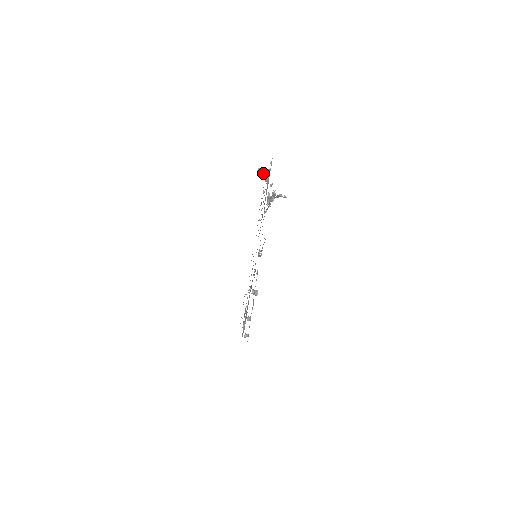
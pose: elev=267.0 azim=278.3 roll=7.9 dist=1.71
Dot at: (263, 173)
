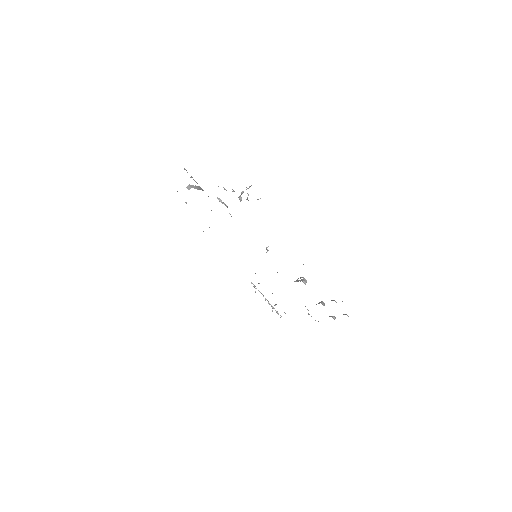
Dot at: (194, 187)
